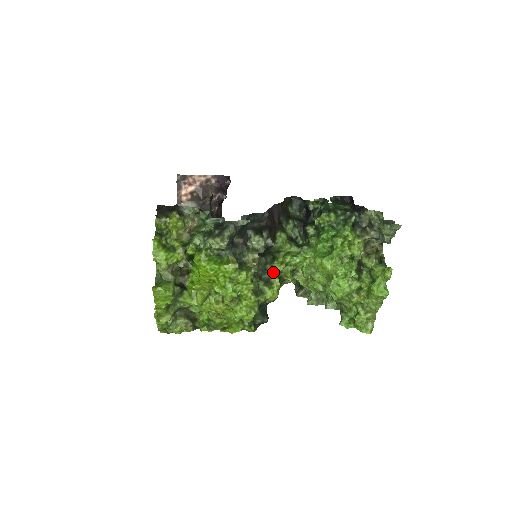
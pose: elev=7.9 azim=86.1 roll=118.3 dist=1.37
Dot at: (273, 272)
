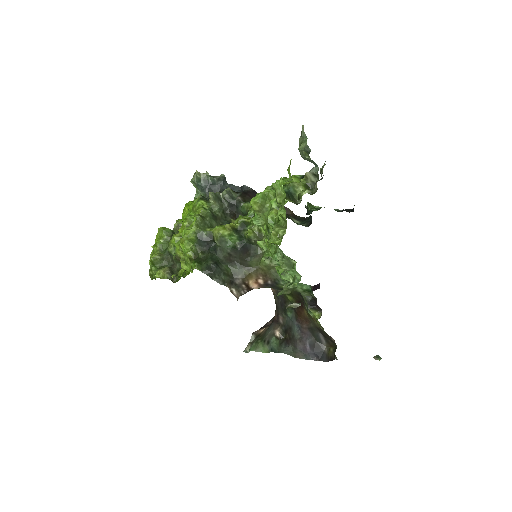
Dot at: (235, 225)
